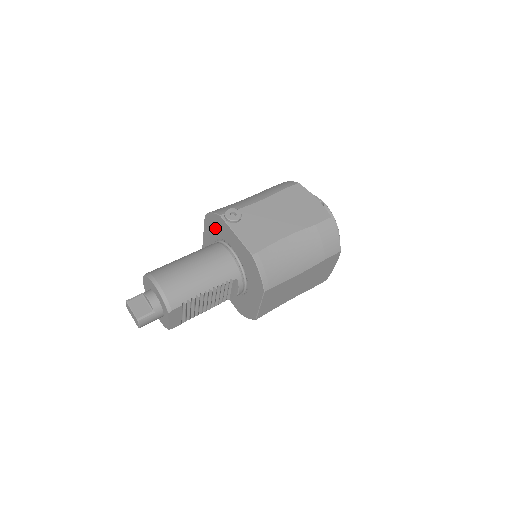
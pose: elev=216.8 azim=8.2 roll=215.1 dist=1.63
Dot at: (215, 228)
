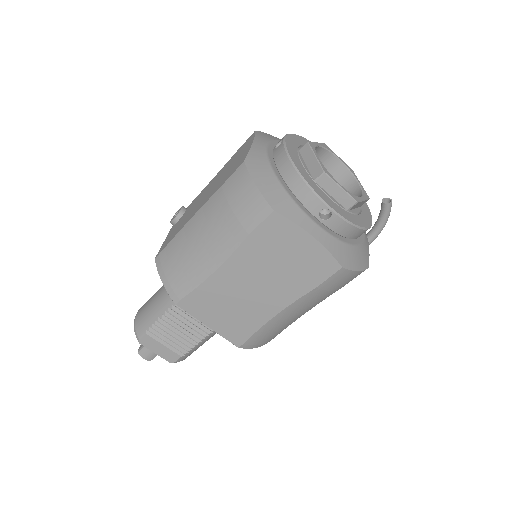
Dot at: occluded
